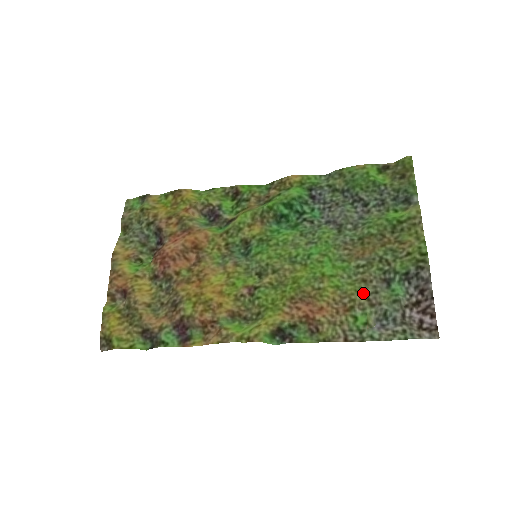
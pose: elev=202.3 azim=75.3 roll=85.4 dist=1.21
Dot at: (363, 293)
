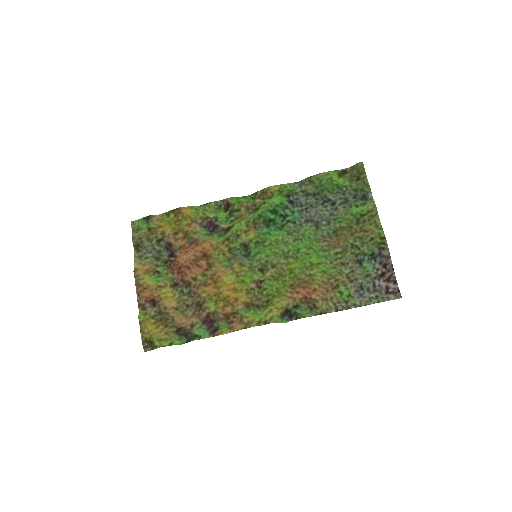
Dot at: (344, 273)
